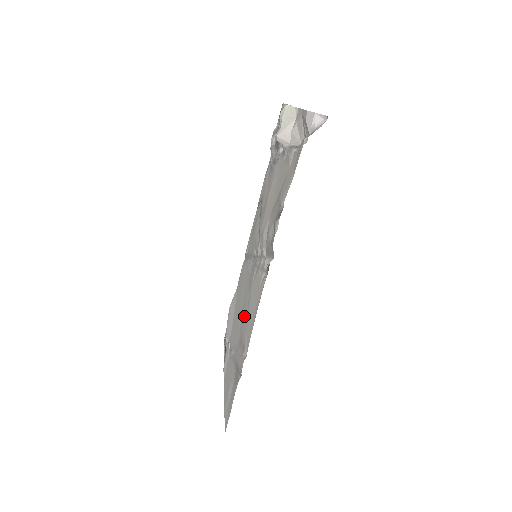
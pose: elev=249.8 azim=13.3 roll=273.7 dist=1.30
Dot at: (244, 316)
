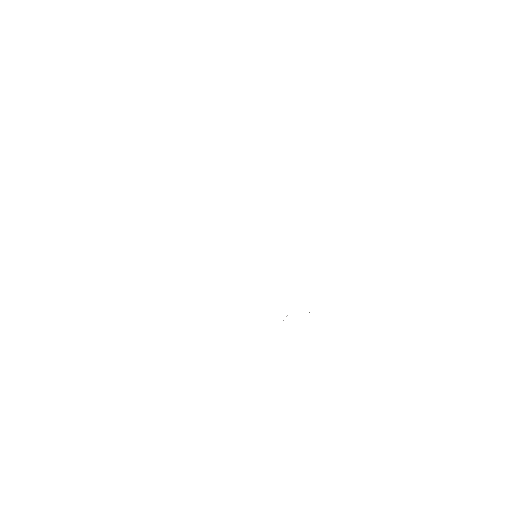
Dot at: occluded
